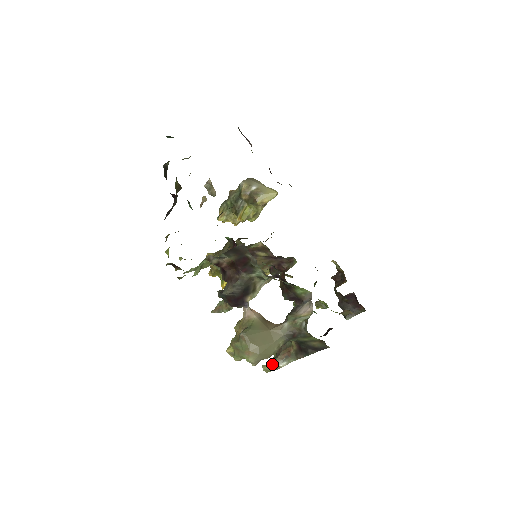
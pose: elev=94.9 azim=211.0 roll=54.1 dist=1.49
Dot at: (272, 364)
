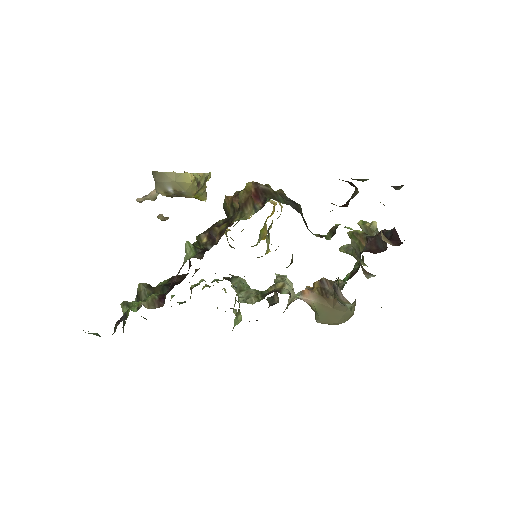
Dot at: (365, 264)
